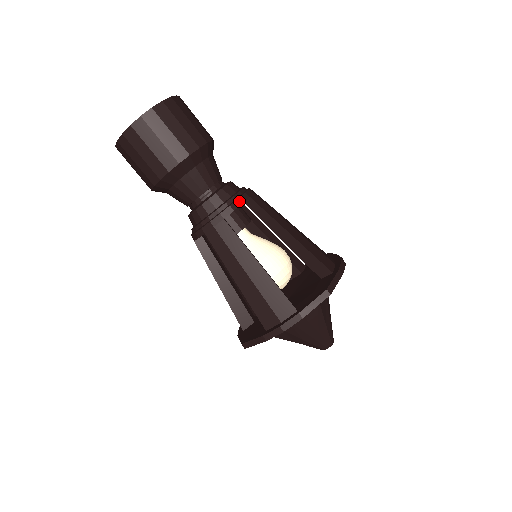
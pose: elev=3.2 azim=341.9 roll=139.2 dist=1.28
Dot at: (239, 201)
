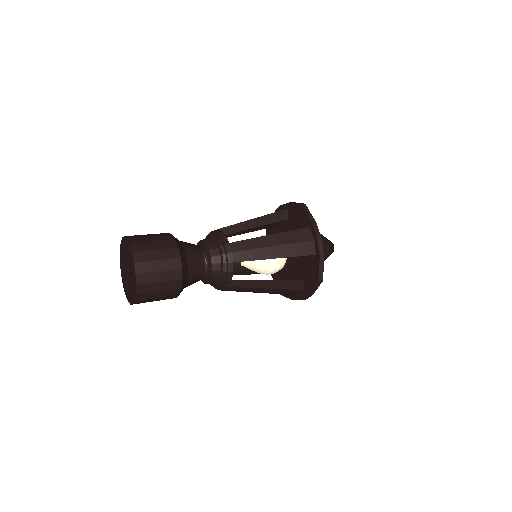
Dot at: (230, 274)
